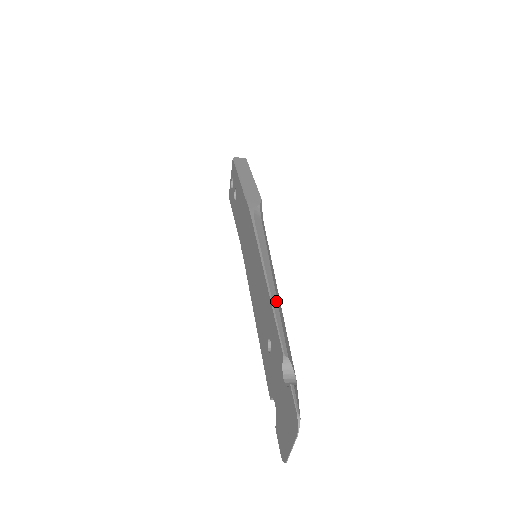
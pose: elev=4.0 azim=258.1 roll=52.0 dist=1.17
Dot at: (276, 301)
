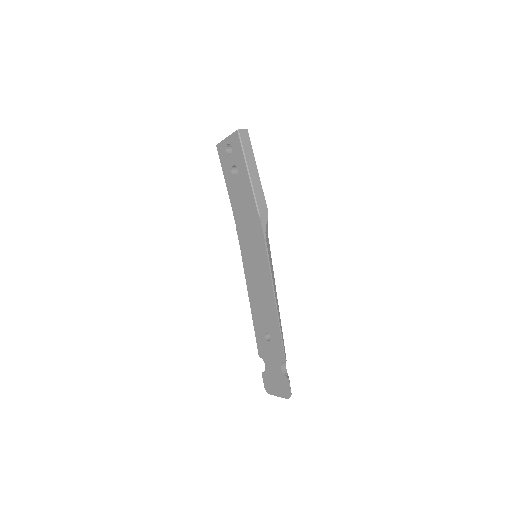
Dot at: (280, 320)
